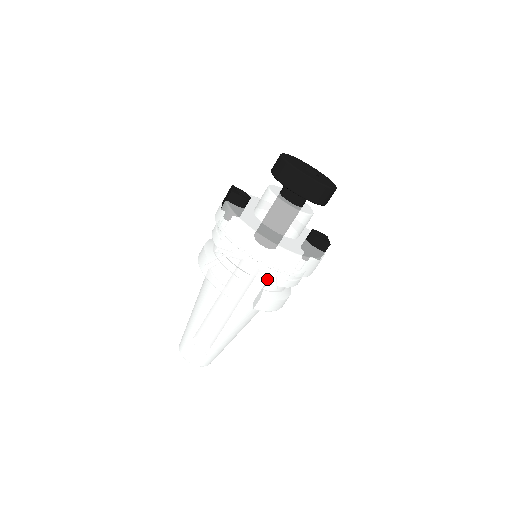
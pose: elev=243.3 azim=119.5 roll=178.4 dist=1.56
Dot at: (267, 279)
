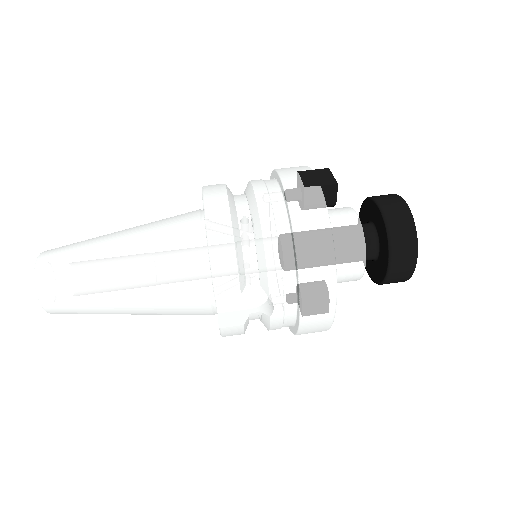
Dot at: (276, 316)
